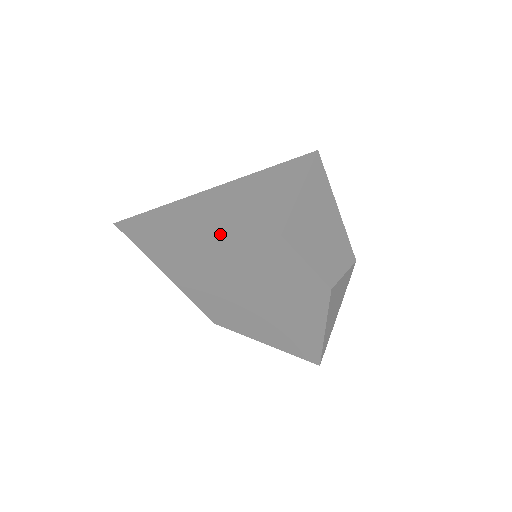
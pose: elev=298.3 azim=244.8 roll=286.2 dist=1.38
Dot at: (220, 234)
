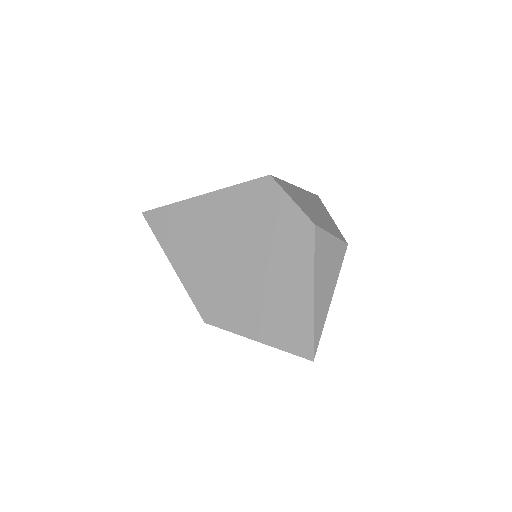
Dot at: (222, 192)
